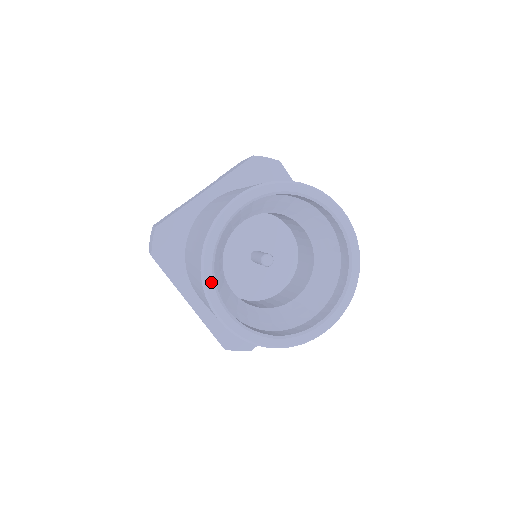
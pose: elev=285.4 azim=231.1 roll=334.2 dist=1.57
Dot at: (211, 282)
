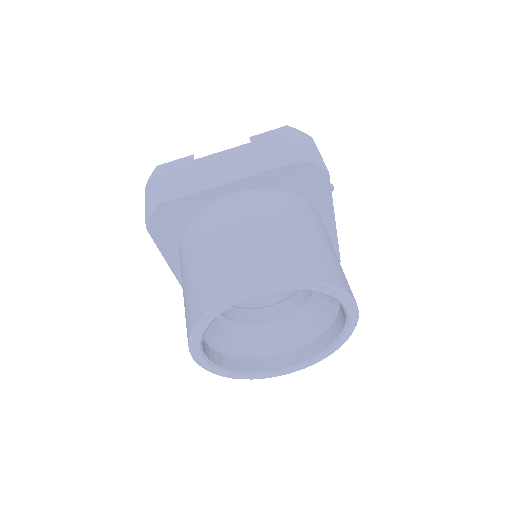
Dot at: (198, 340)
